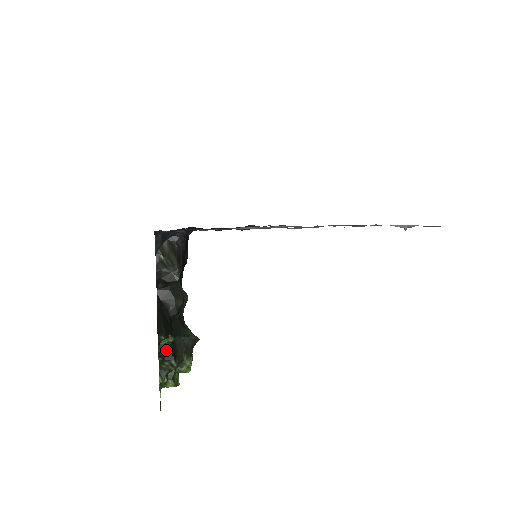
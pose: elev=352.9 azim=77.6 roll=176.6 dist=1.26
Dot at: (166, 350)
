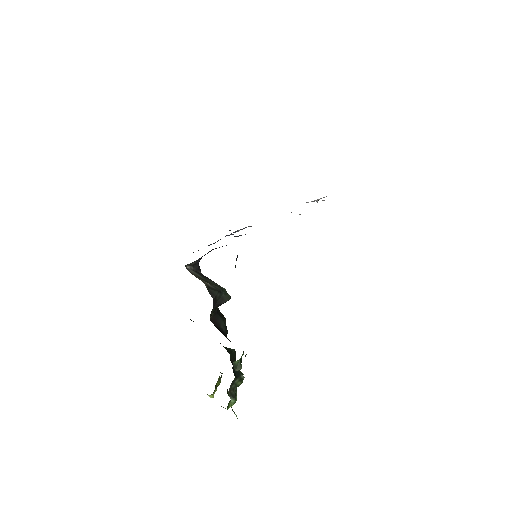
Dot at: (241, 366)
